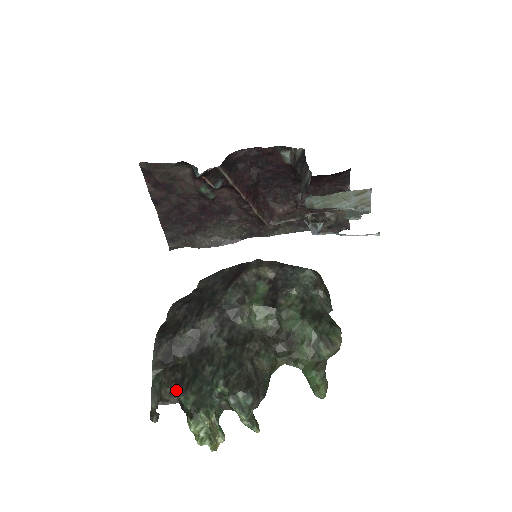
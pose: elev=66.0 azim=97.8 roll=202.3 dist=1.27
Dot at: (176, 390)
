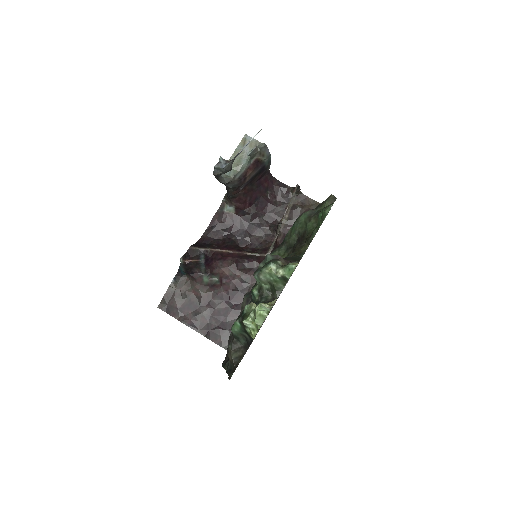
Dot at: (233, 338)
